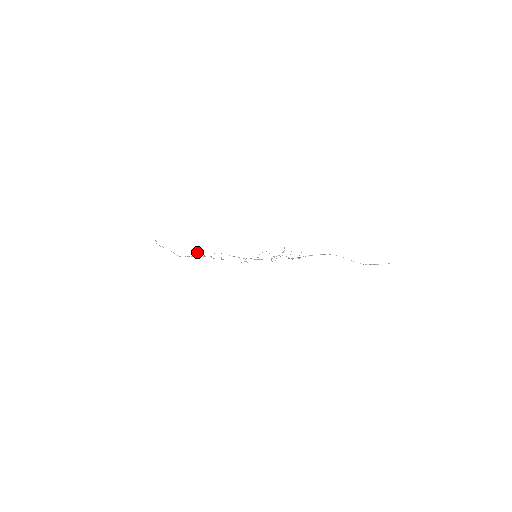
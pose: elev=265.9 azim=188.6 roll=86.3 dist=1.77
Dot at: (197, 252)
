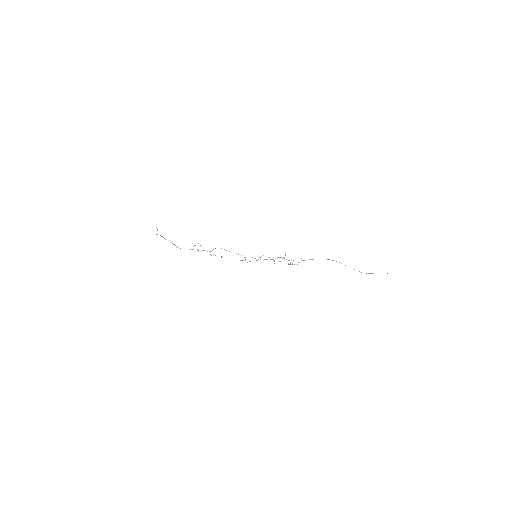
Dot at: (197, 249)
